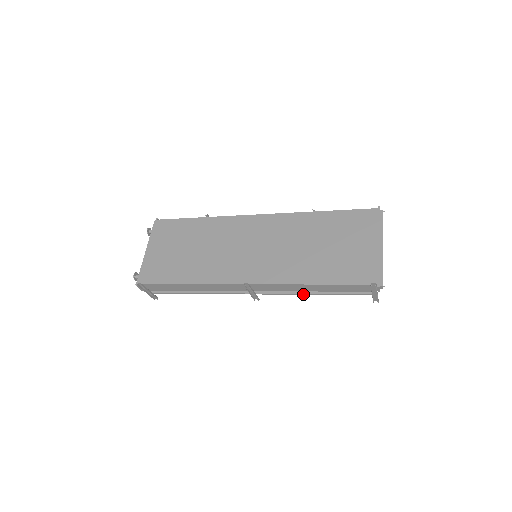
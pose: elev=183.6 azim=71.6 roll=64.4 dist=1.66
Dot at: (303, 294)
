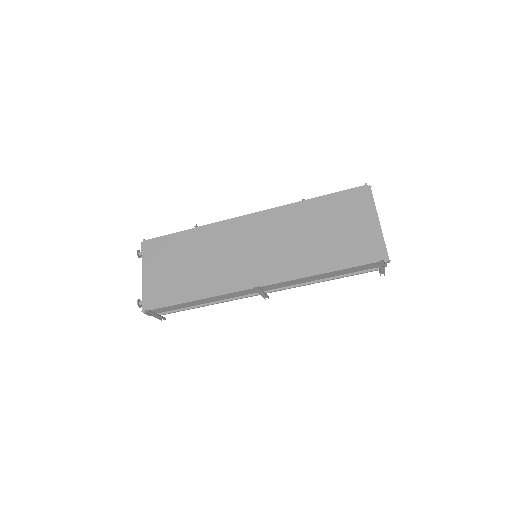
Dot at: (312, 283)
